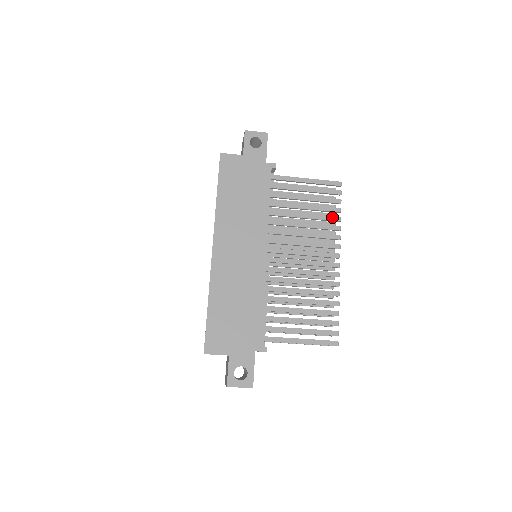
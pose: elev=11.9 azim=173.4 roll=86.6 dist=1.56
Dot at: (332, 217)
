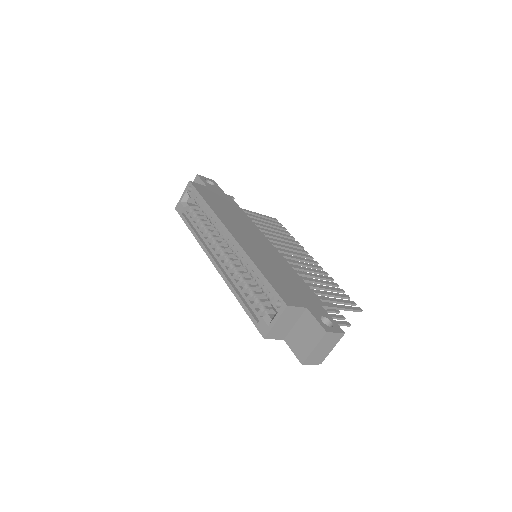
Dot at: (289, 235)
